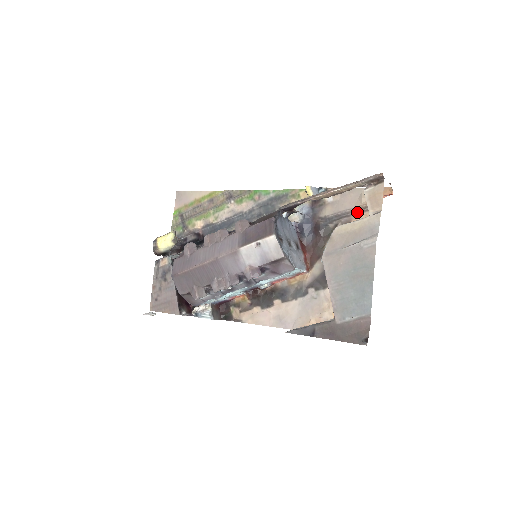
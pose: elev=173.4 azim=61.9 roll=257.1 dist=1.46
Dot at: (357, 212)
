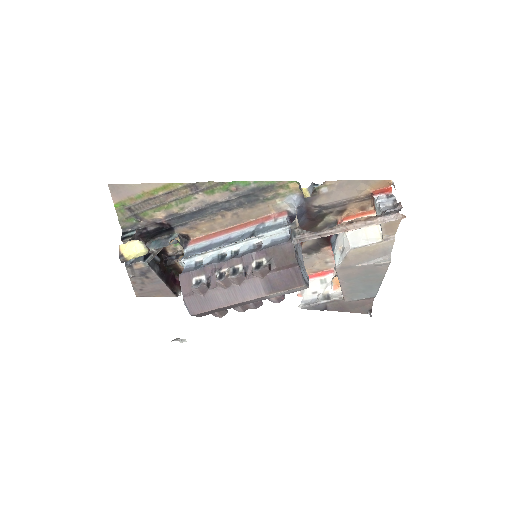
Dot at: (354, 202)
